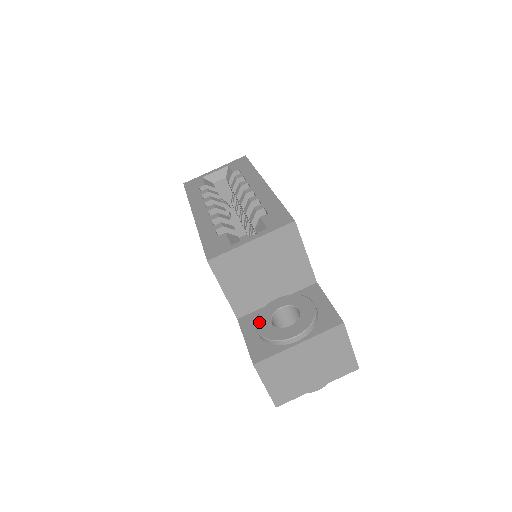
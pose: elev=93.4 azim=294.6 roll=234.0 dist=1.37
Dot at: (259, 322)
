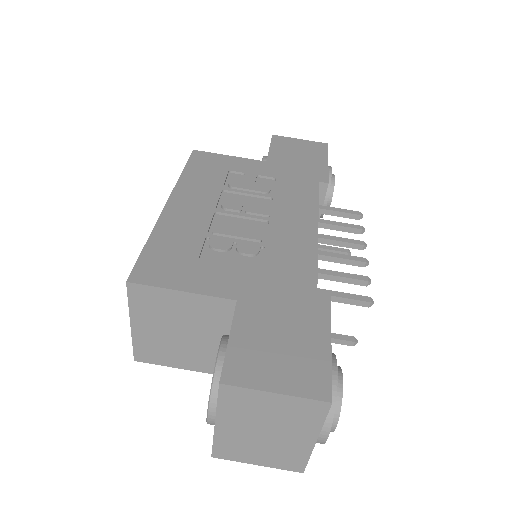
Dot at: occluded
